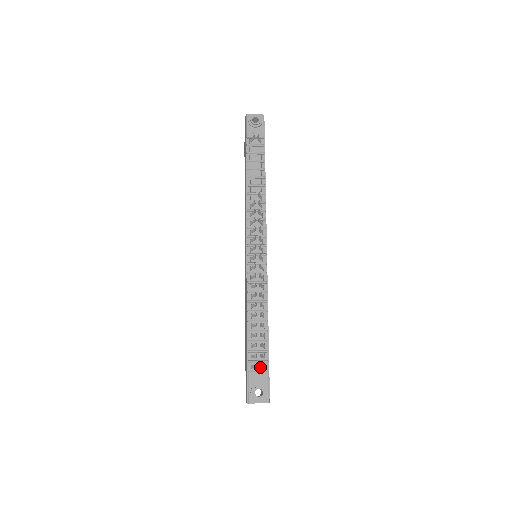
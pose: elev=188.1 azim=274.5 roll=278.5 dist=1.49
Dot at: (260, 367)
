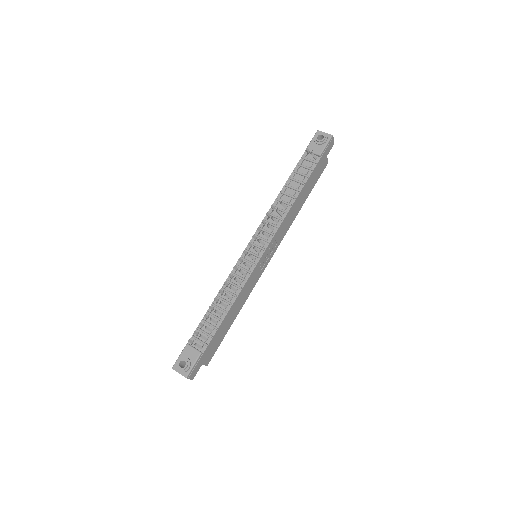
Dot at: (194, 344)
